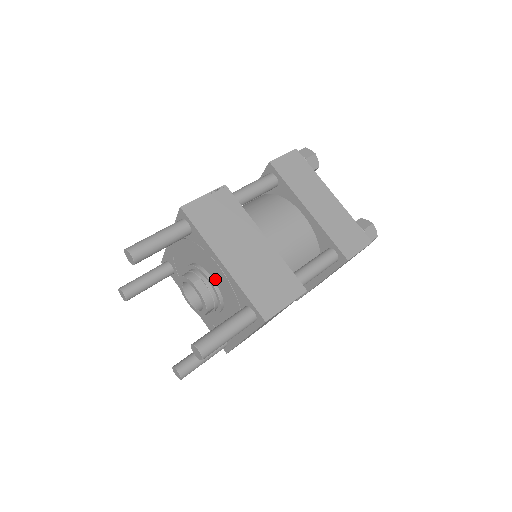
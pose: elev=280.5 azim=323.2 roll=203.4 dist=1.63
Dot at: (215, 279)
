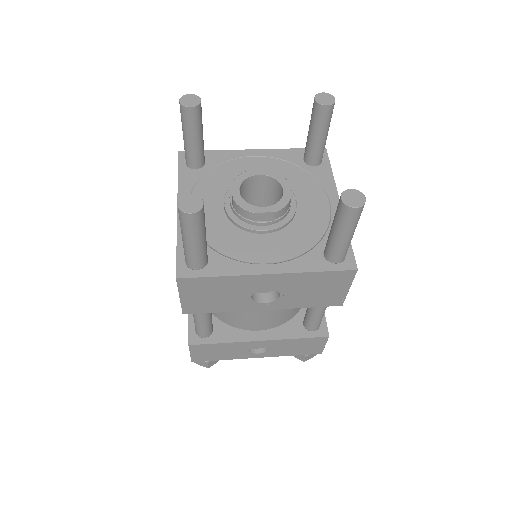
Dot at: occluded
